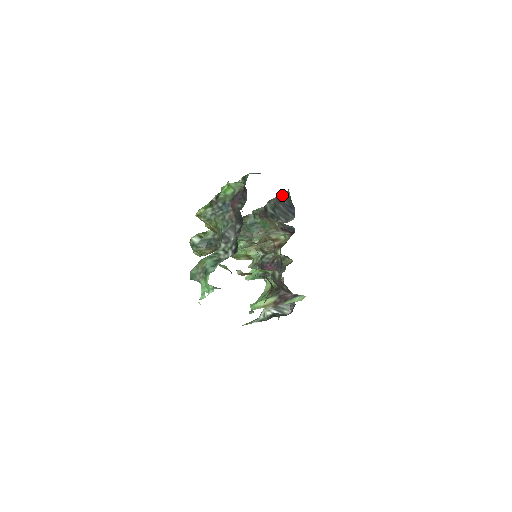
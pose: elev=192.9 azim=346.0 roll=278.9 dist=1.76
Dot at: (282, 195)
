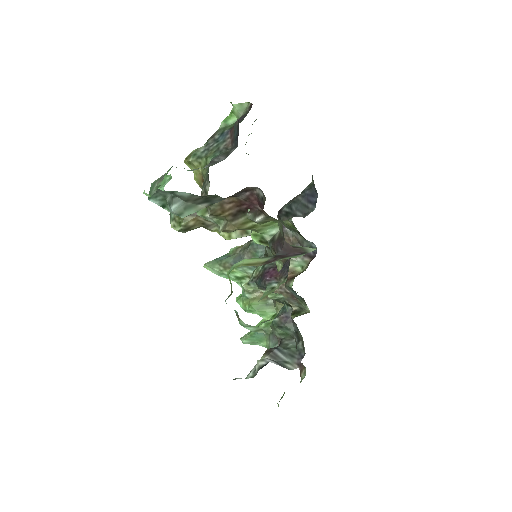
Dot at: occluded
